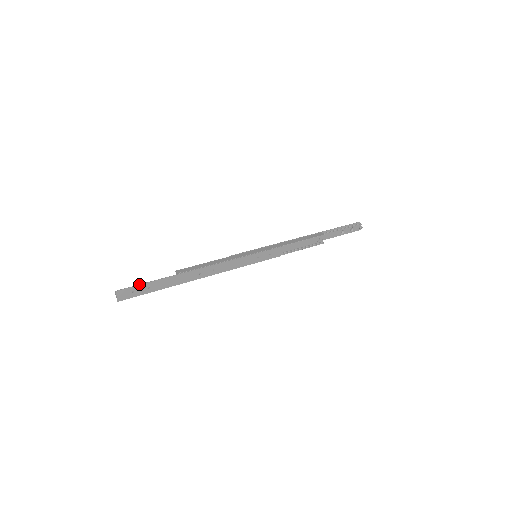
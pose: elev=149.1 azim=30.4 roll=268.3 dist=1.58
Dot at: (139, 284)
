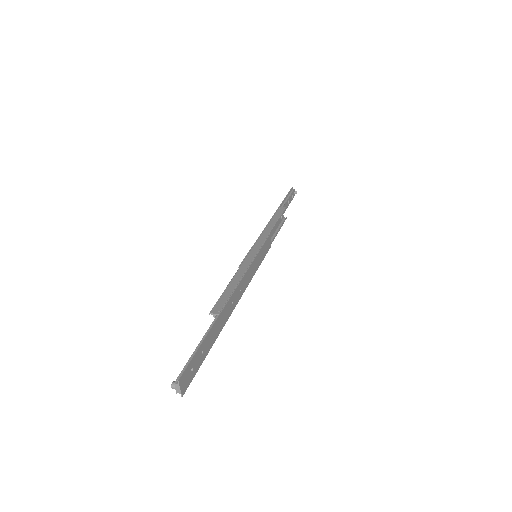
Dot at: (194, 353)
